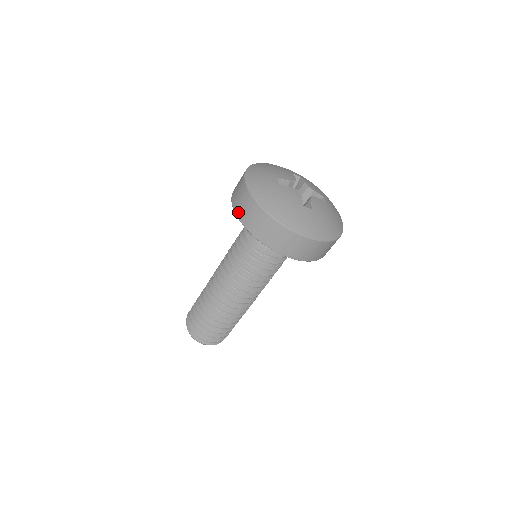
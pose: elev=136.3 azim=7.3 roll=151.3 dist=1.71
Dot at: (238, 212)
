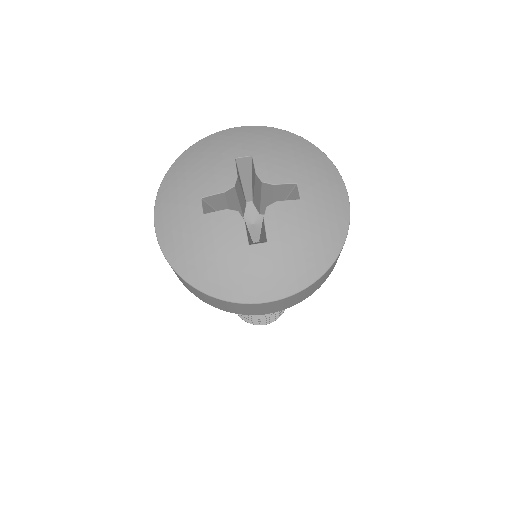
Dot at: occluded
